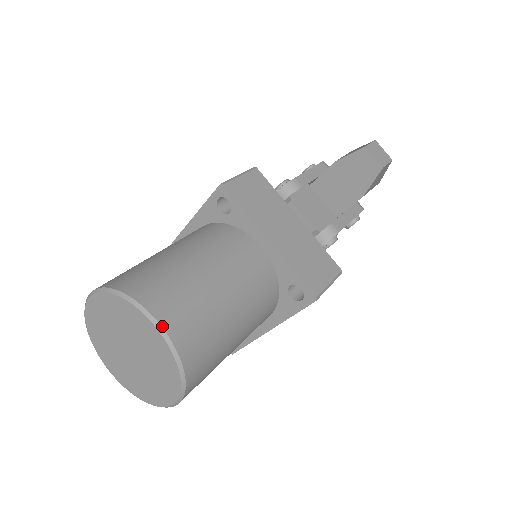
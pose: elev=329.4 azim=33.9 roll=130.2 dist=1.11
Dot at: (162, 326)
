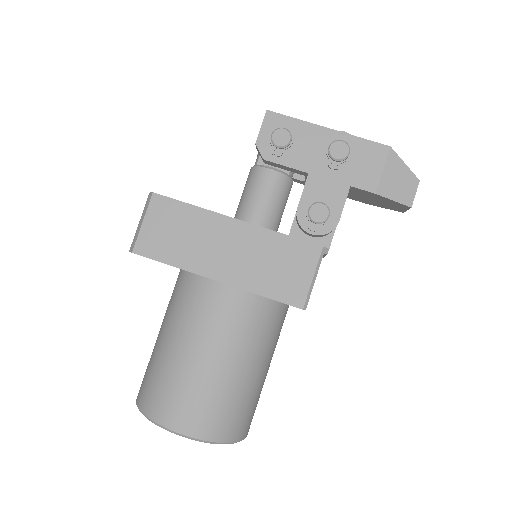
Dot at: occluded
